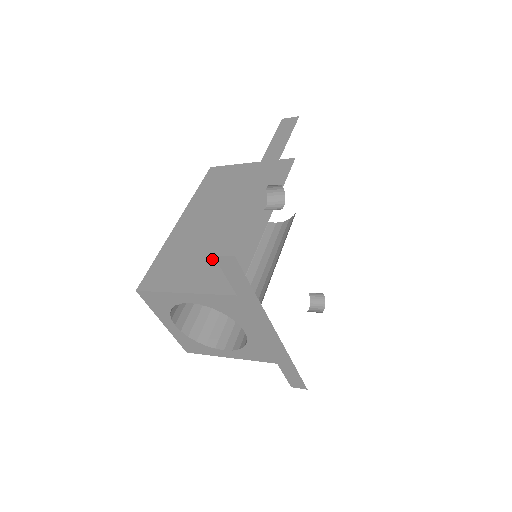
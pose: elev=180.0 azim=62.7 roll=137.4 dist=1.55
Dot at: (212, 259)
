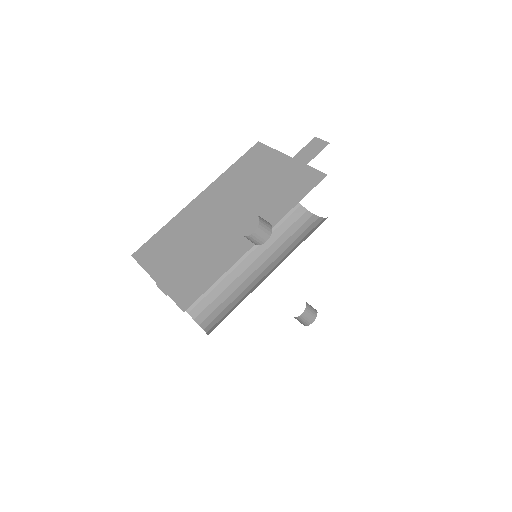
Dot at: occluded
